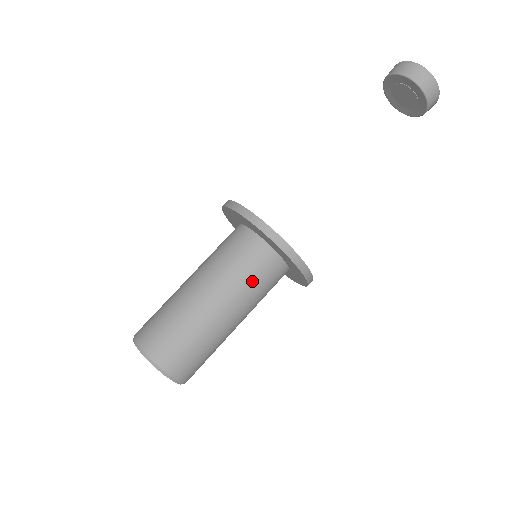
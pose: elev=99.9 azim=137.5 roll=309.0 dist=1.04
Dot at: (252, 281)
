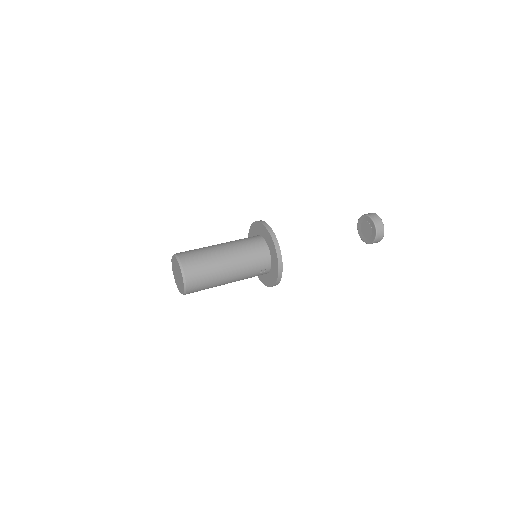
Dot at: (245, 243)
